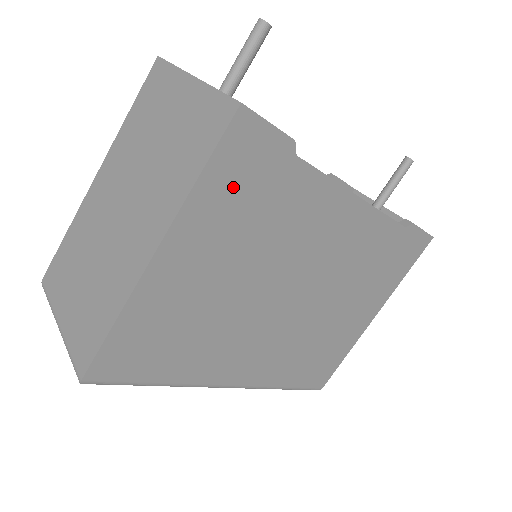
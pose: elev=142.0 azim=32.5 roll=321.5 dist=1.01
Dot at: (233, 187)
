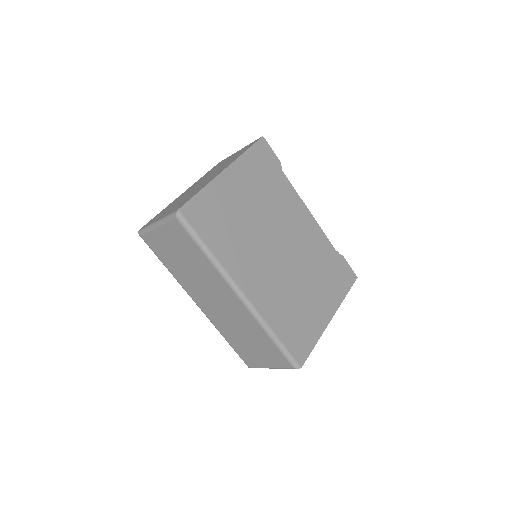
Dot at: (257, 164)
